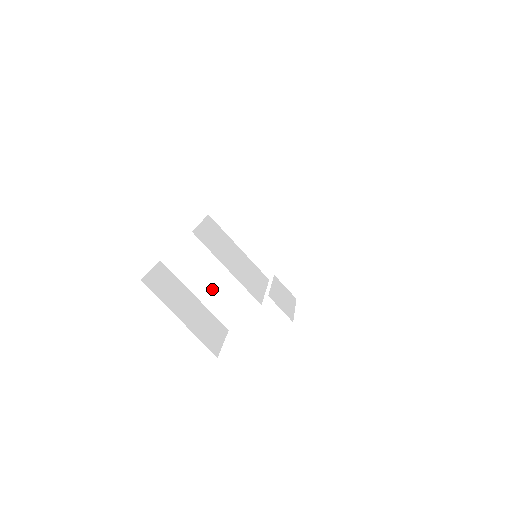
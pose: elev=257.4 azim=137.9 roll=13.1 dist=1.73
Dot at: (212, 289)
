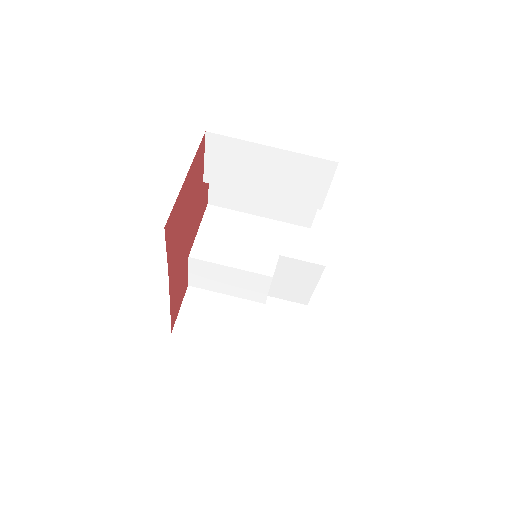
Dot at: (248, 288)
